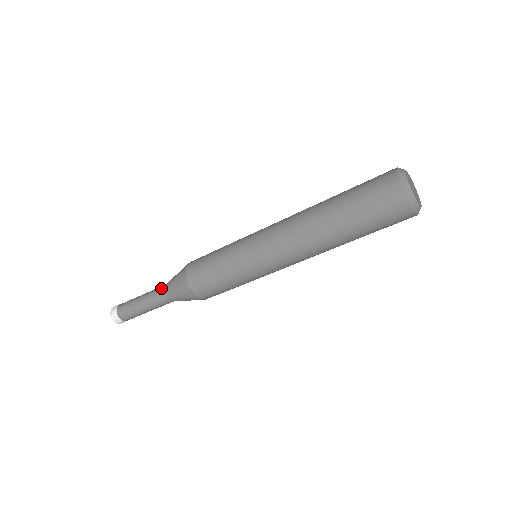
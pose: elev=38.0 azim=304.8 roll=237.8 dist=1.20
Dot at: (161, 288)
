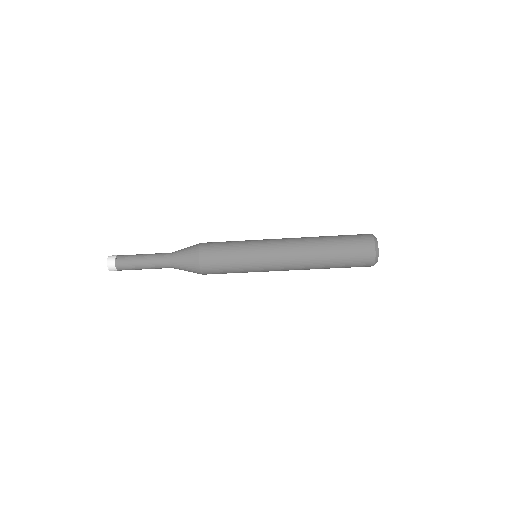
Dot at: occluded
